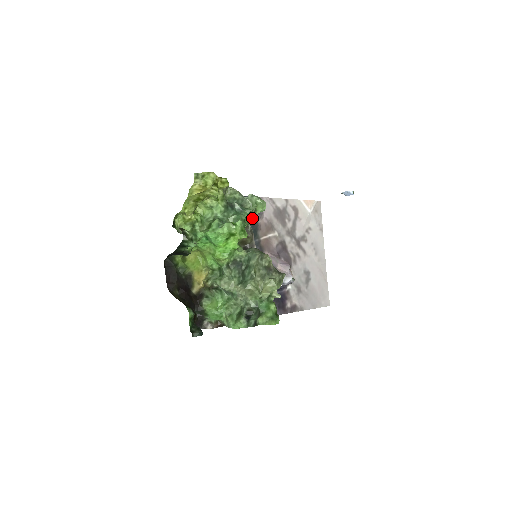
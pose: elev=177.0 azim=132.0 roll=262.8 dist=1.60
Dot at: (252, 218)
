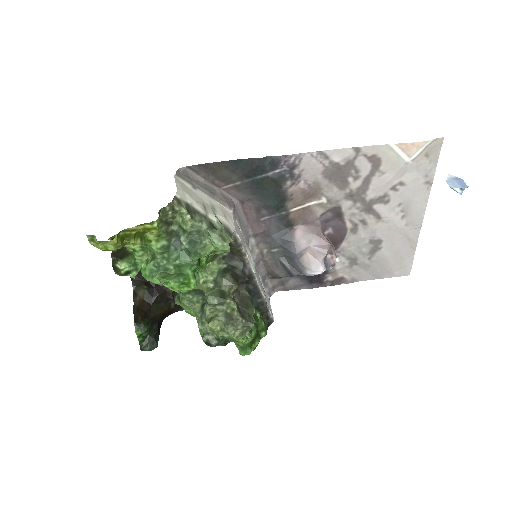
Dot at: occluded
